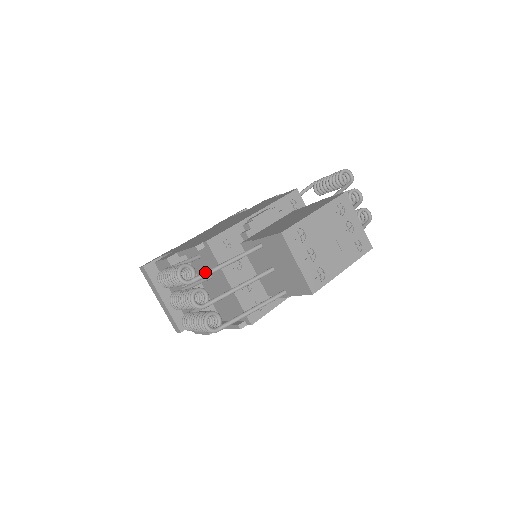
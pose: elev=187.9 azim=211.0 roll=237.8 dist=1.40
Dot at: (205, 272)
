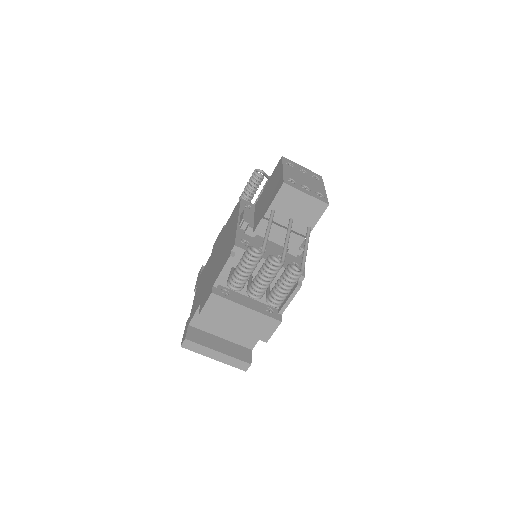
Dot at: (263, 243)
